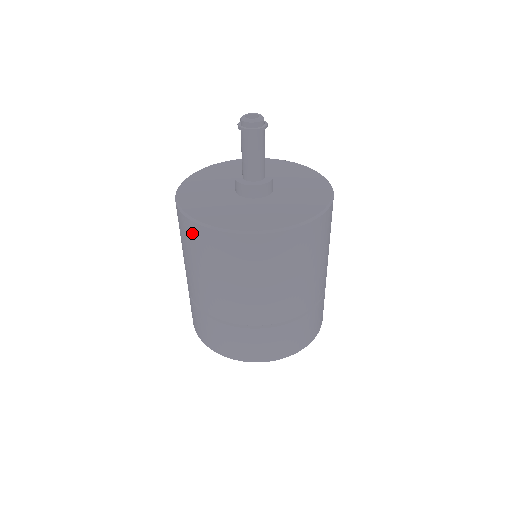
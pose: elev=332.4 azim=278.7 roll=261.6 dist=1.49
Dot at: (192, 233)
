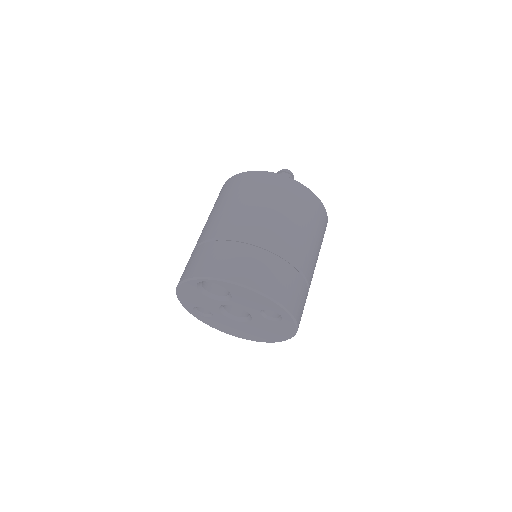
Dot at: (220, 192)
